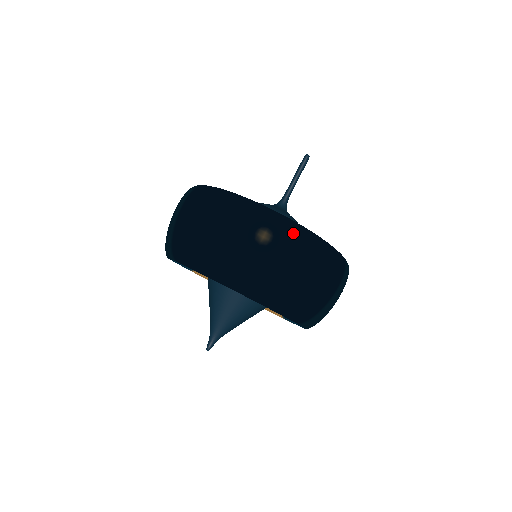
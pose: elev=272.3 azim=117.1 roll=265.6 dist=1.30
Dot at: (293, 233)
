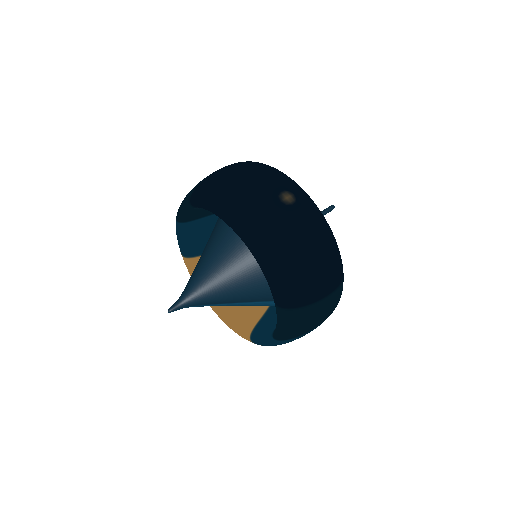
Dot at: (313, 210)
